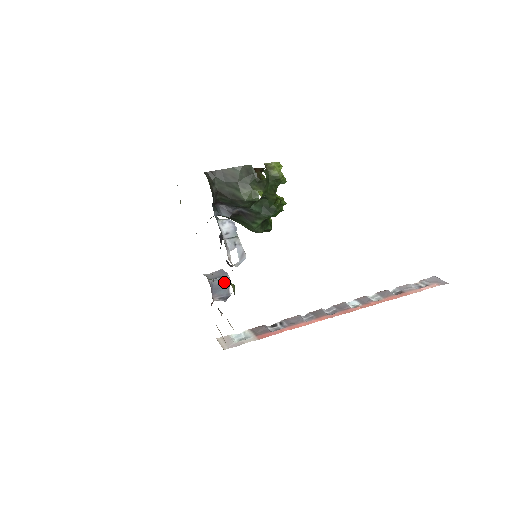
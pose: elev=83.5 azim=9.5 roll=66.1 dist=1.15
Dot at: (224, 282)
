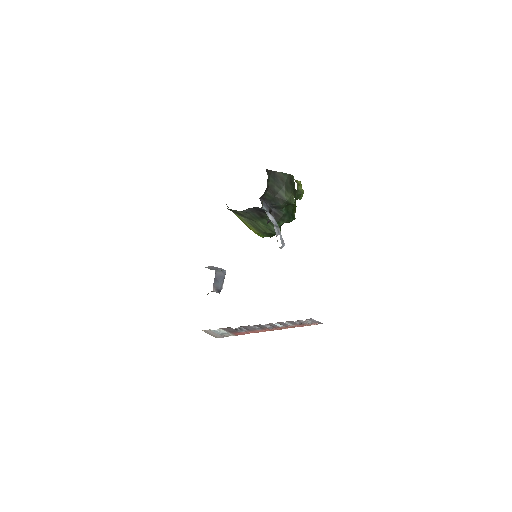
Dot at: (223, 275)
